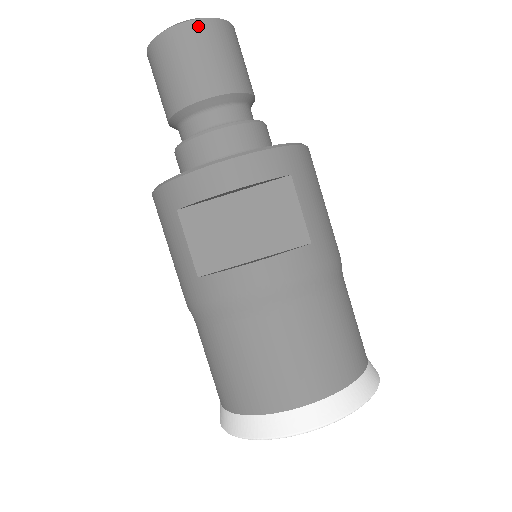
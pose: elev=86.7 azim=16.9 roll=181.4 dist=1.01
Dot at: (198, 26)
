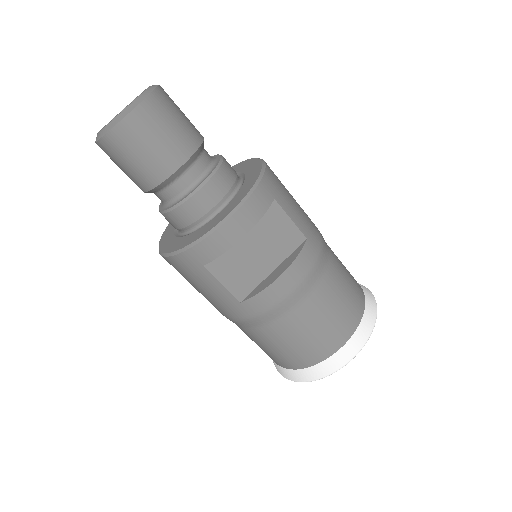
Dot at: (144, 109)
